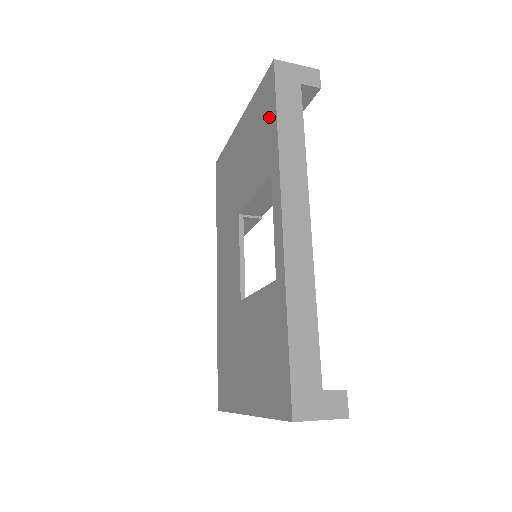
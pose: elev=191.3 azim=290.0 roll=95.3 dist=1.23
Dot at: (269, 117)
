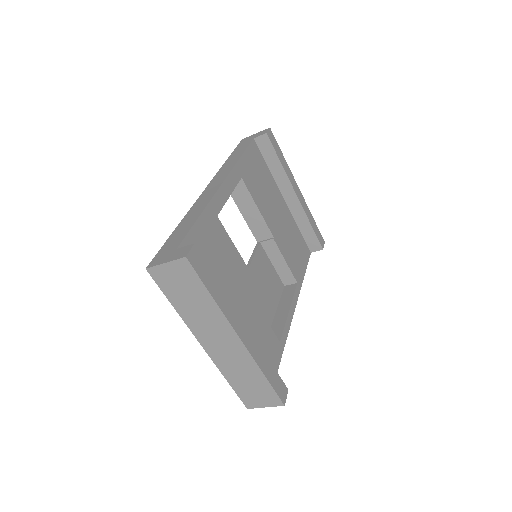
Dot at: occluded
